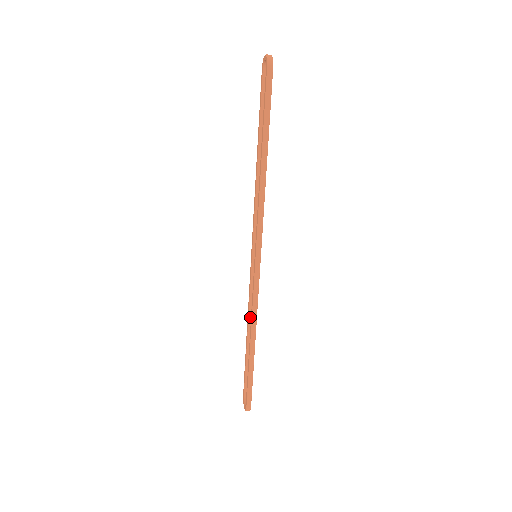
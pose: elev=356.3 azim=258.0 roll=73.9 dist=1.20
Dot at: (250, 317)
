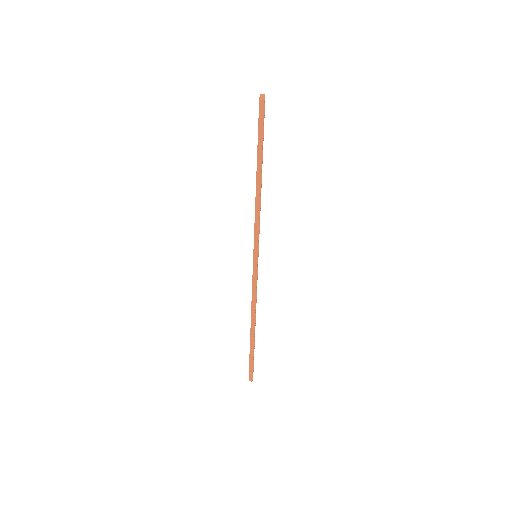
Dot at: occluded
